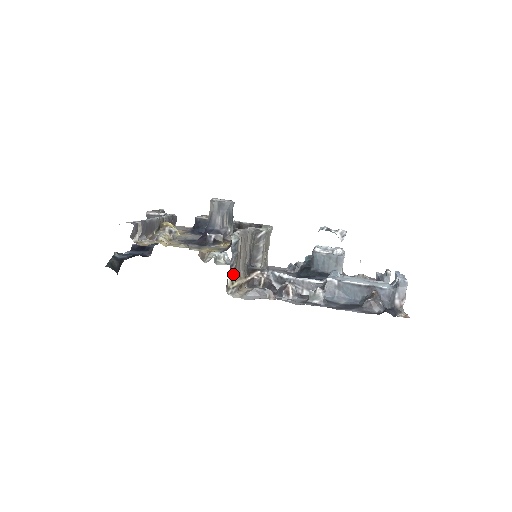
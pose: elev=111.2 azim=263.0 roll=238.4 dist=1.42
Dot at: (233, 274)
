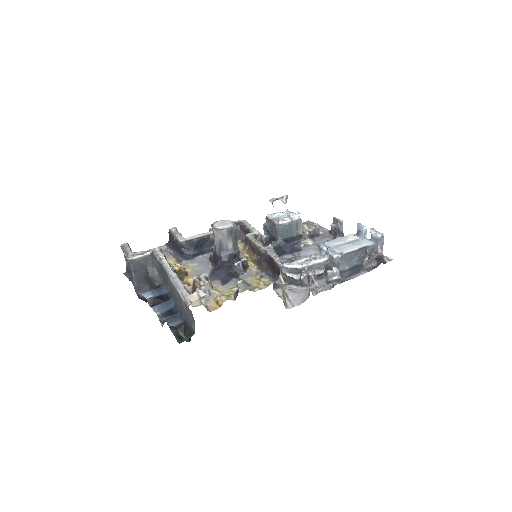
Dot at: occluded
